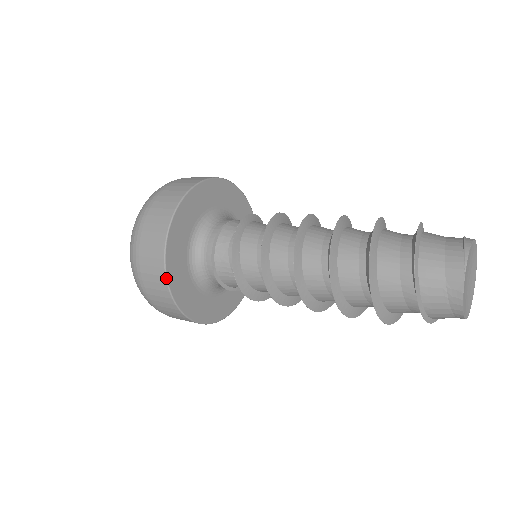
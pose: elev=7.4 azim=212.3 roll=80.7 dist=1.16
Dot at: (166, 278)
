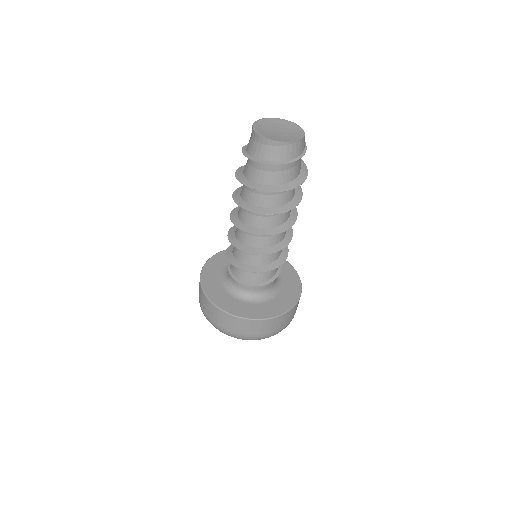
Dot at: (203, 292)
